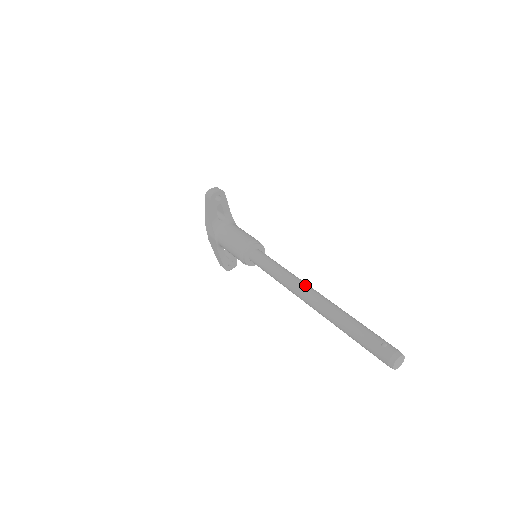
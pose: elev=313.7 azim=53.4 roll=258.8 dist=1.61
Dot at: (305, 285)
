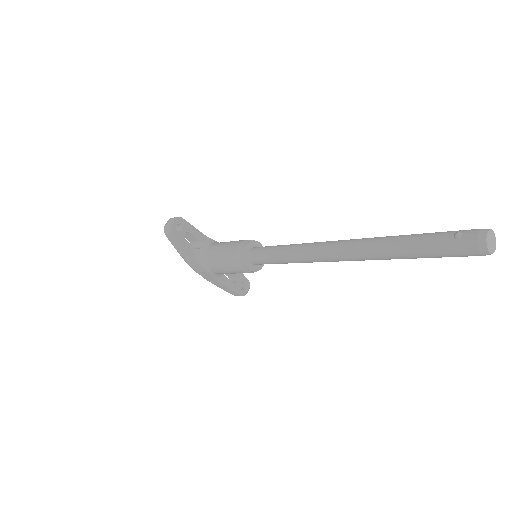
Dot at: (323, 243)
